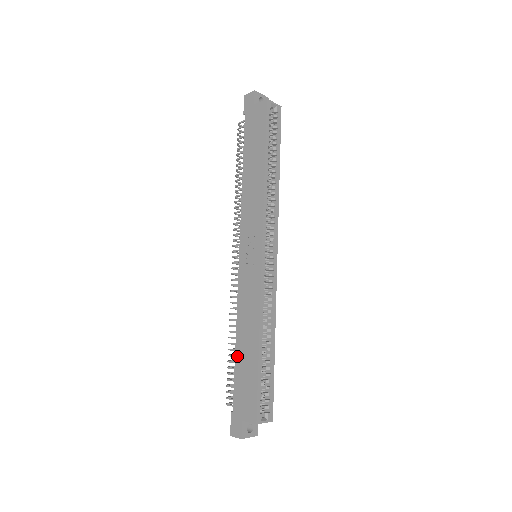
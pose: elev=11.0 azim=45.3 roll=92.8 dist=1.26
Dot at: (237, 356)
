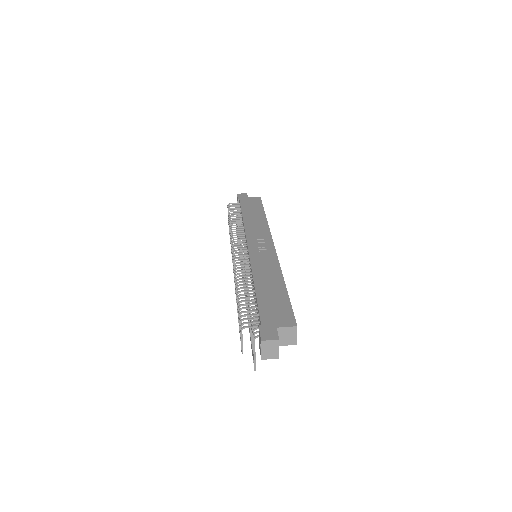
Dot at: (259, 292)
